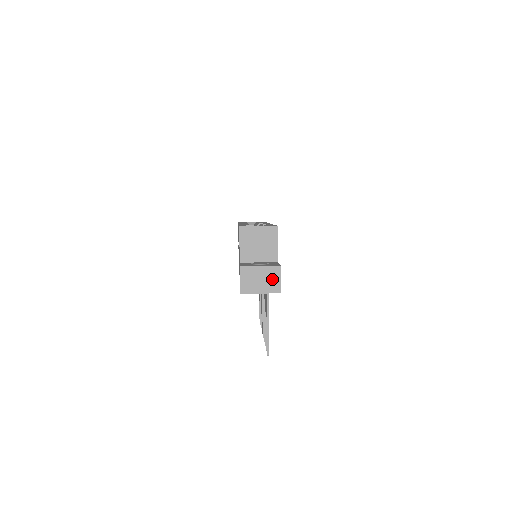
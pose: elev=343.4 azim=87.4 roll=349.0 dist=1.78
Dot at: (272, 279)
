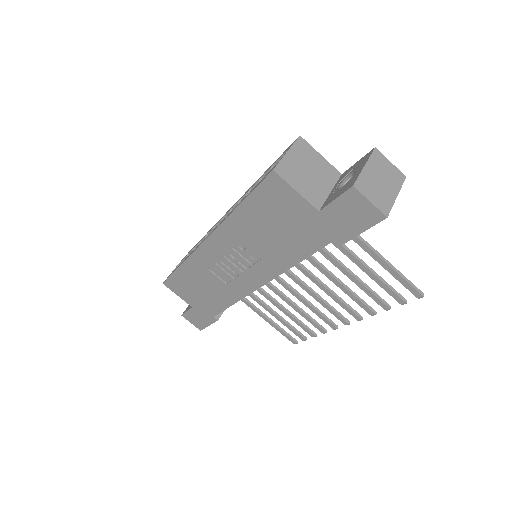
Dot at: (386, 170)
